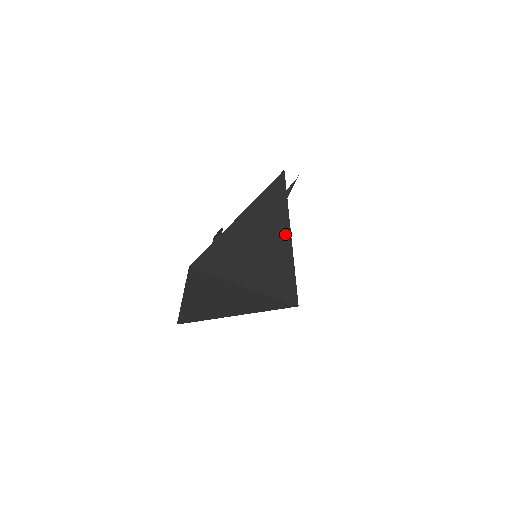
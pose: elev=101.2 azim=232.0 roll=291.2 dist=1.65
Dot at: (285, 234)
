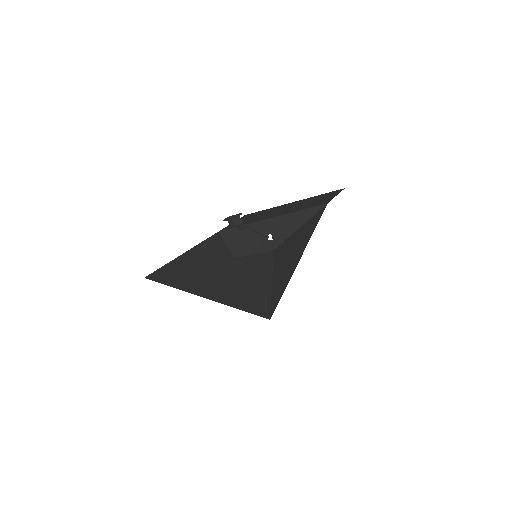
Dot at: (300, 255)
